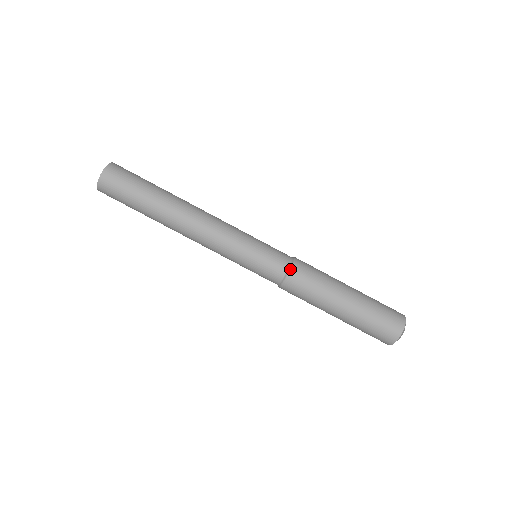
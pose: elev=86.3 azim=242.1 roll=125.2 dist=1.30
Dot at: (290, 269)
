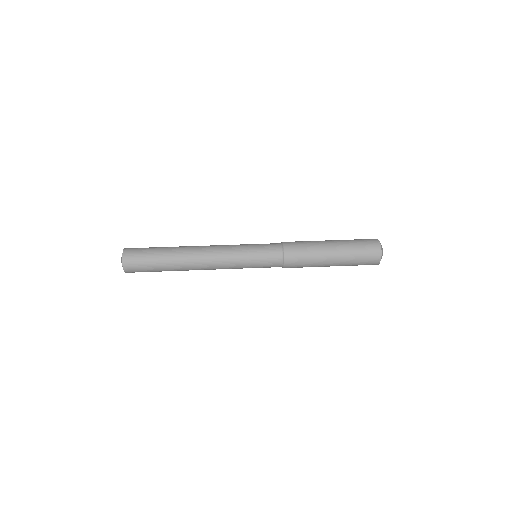
Dot at: (283, 244)
